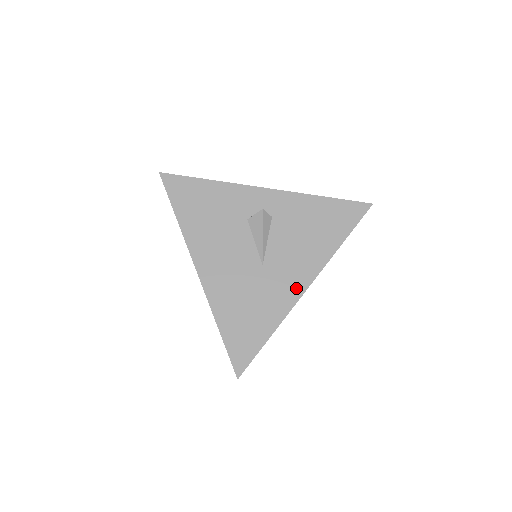
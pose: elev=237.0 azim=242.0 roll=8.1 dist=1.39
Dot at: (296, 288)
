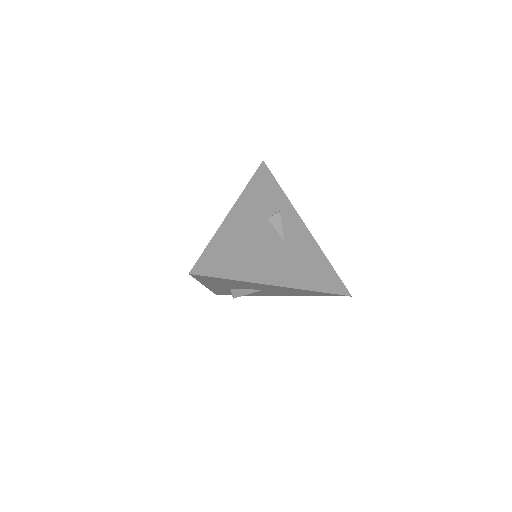
Dot at: occluded
